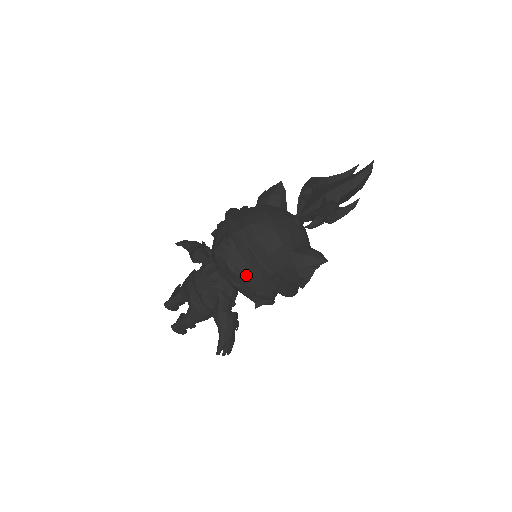
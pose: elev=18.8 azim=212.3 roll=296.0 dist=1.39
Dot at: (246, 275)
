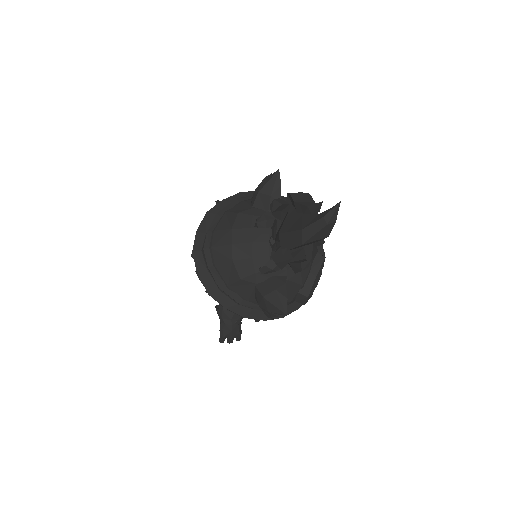
Dot at: occluded
